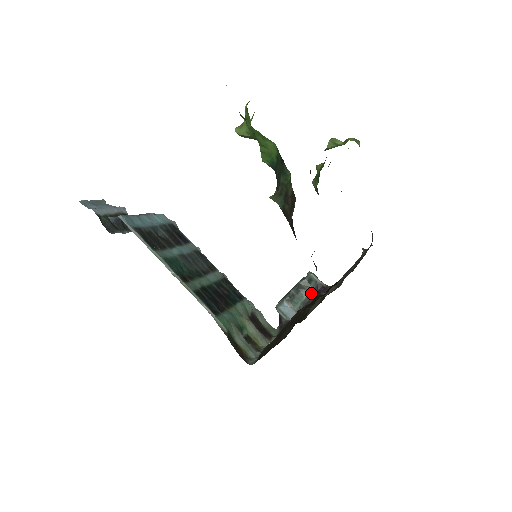
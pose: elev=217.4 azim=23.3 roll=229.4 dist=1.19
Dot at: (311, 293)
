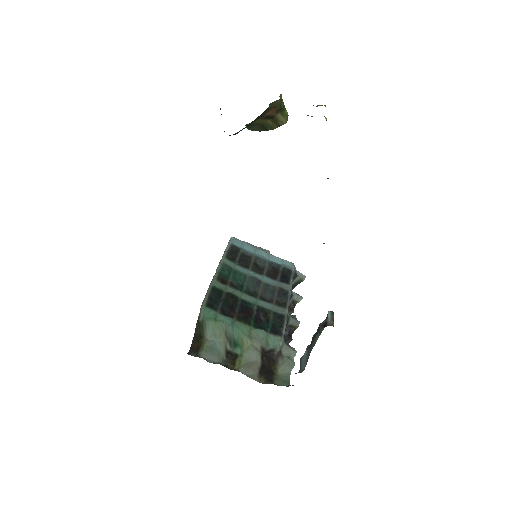
Dot at: (319, 335)
